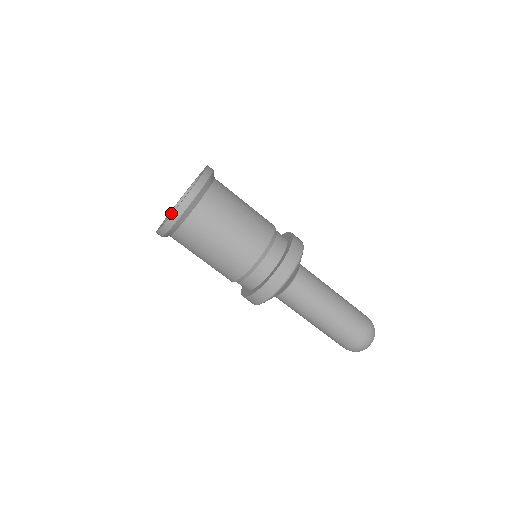
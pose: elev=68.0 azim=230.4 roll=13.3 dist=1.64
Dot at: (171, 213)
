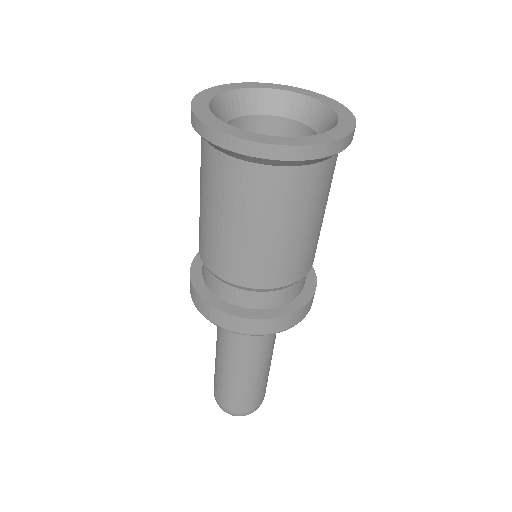
Dot at: (220, 96)
